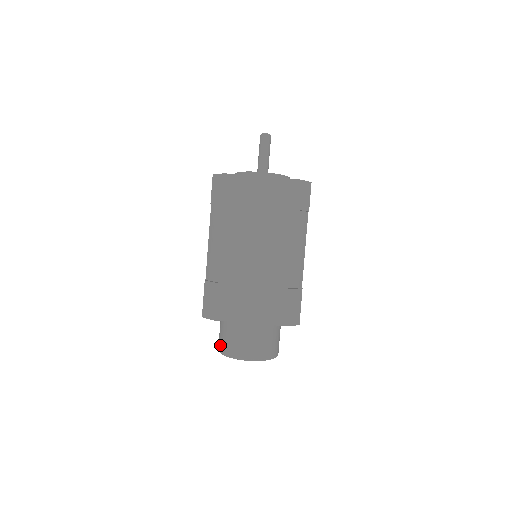
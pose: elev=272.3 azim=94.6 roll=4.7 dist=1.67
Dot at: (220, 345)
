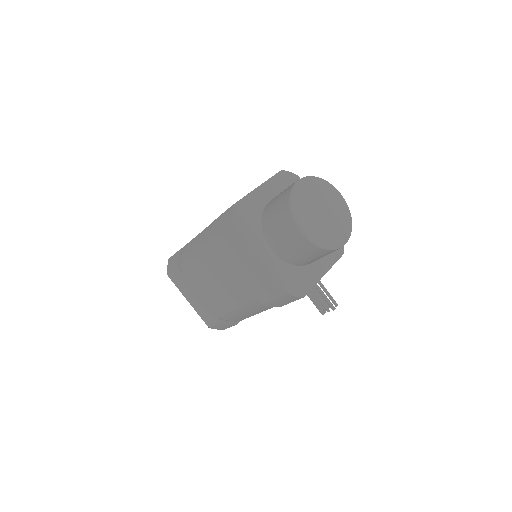
Dot at: (286, 220)
